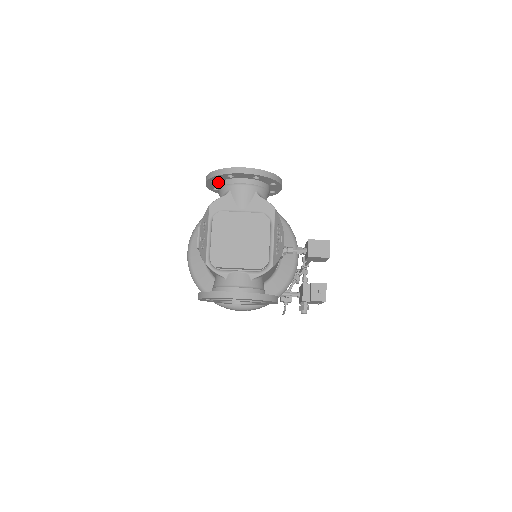
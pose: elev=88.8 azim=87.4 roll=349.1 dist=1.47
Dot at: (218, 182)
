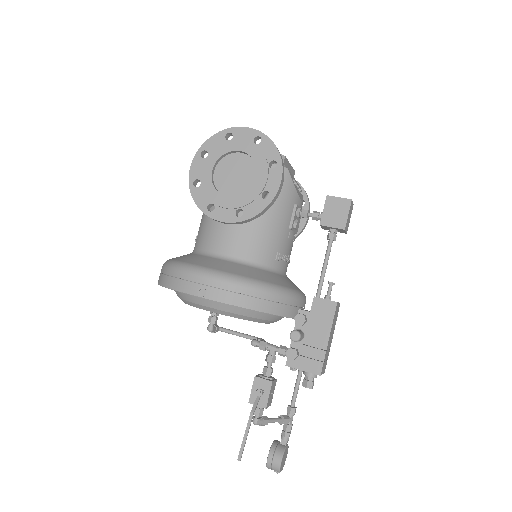
Dot at: occluded
